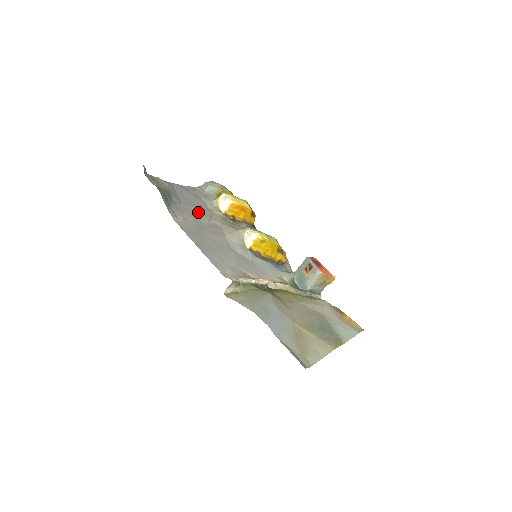
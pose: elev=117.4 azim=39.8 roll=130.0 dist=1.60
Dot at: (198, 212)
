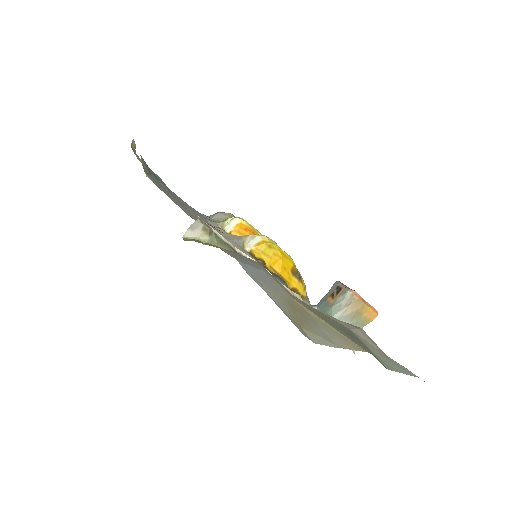
Dot at: occluded
